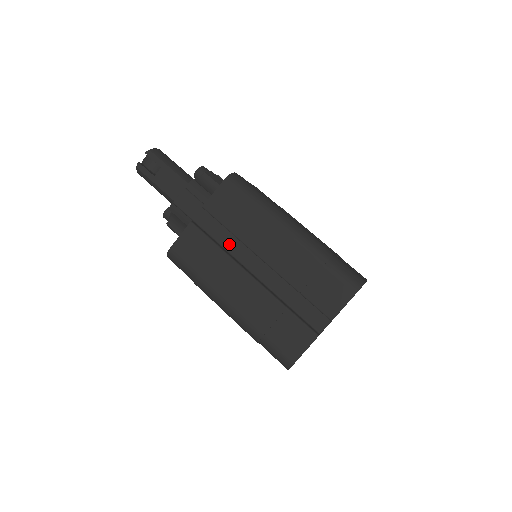
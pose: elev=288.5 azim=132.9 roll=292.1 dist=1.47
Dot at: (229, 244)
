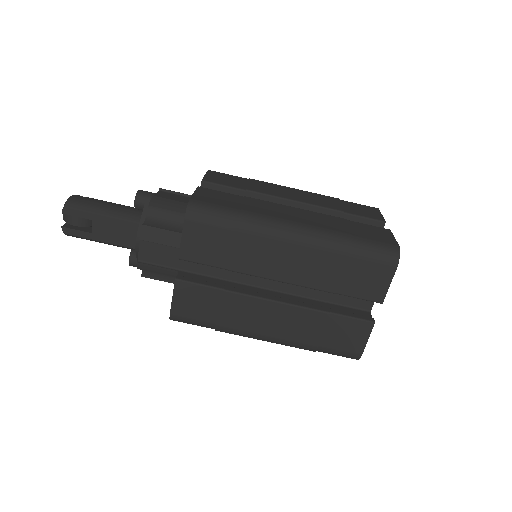
Dot at: (228, 273)
